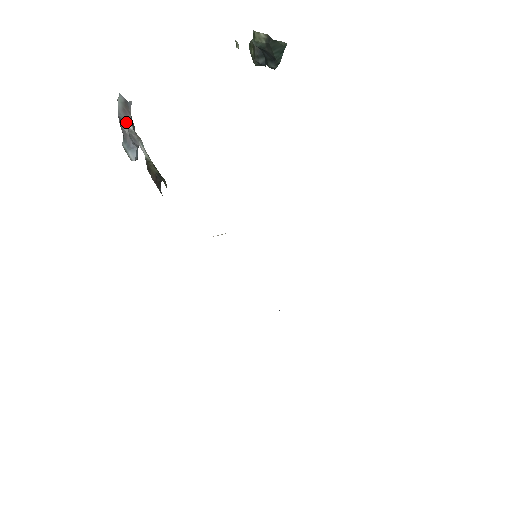
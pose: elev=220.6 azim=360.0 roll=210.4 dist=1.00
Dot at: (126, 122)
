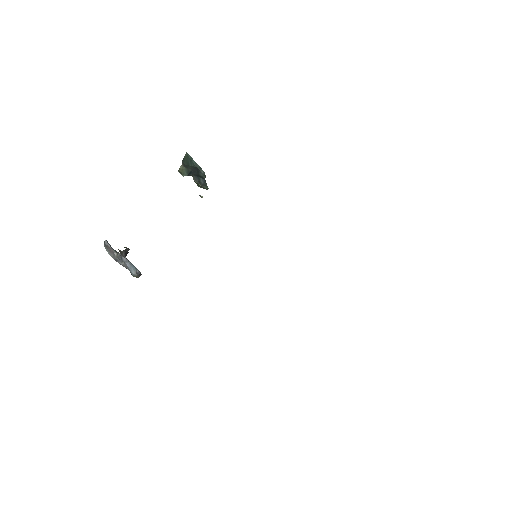
Dot at: occluded
